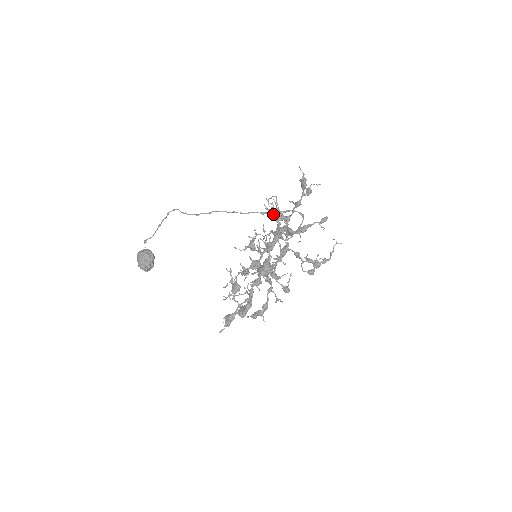
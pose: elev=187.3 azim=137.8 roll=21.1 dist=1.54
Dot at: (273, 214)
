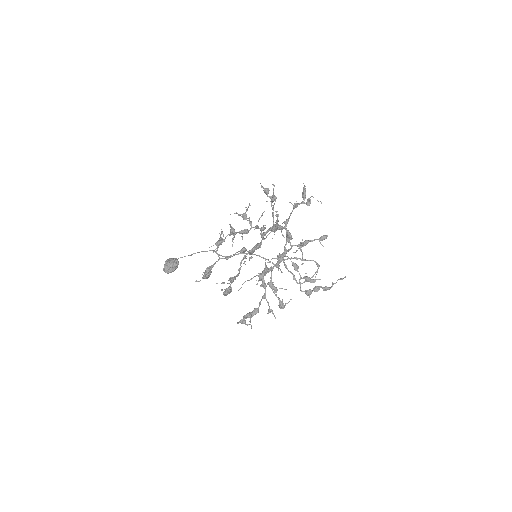
Dot at: (265, 188)
